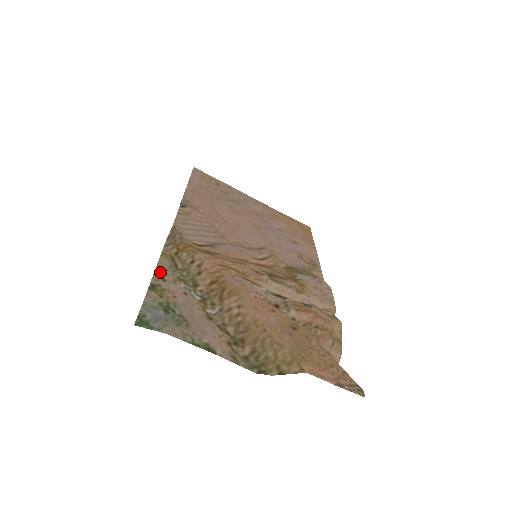
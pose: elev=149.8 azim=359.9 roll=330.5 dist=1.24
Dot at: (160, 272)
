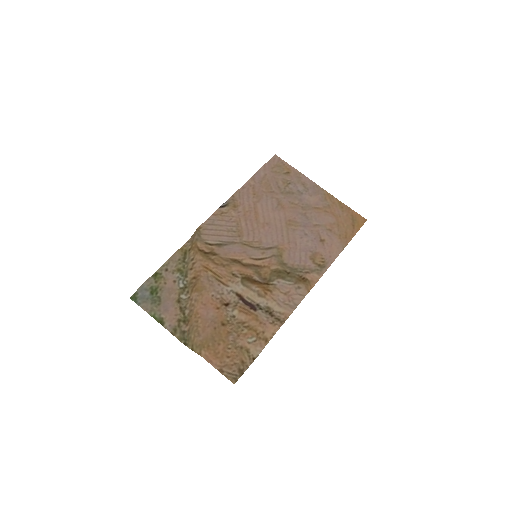
Dot at: (168, 264)
